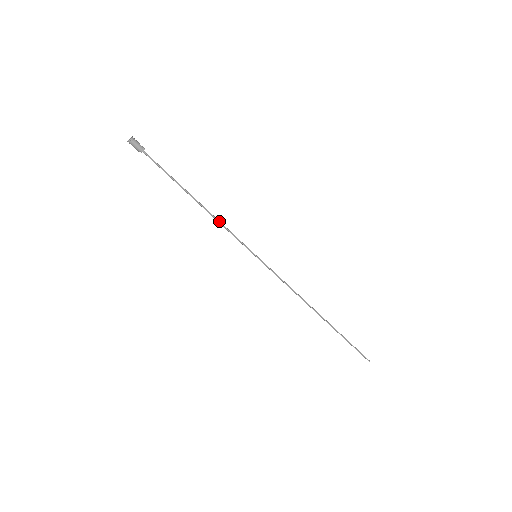
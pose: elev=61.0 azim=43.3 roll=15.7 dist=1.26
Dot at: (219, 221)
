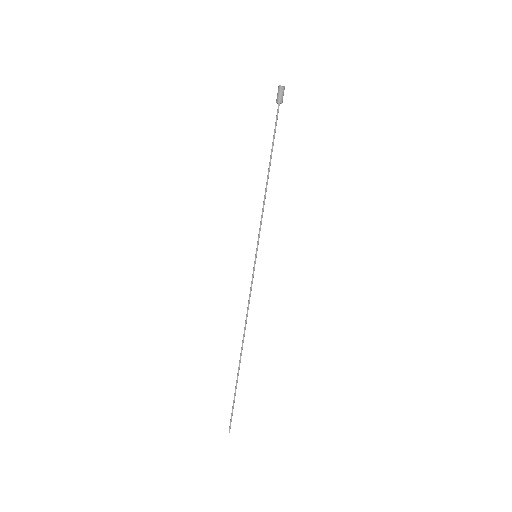
Dot at: occluded
